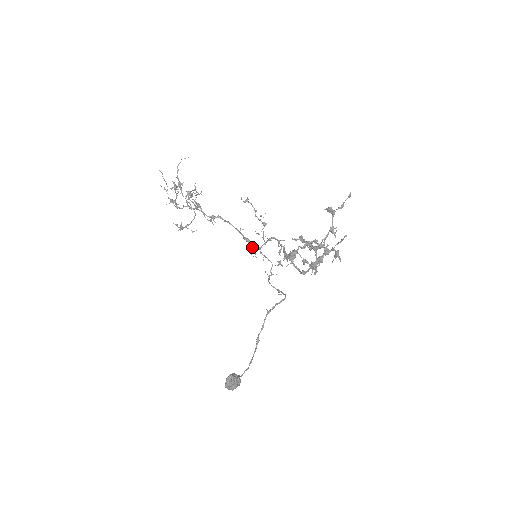
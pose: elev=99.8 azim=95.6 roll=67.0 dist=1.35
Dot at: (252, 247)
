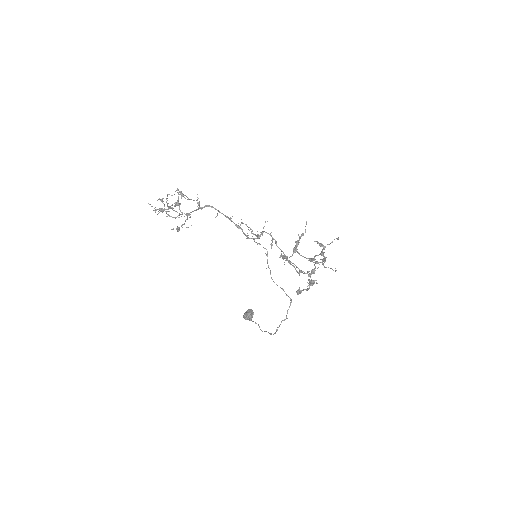
Dot at: occluded
